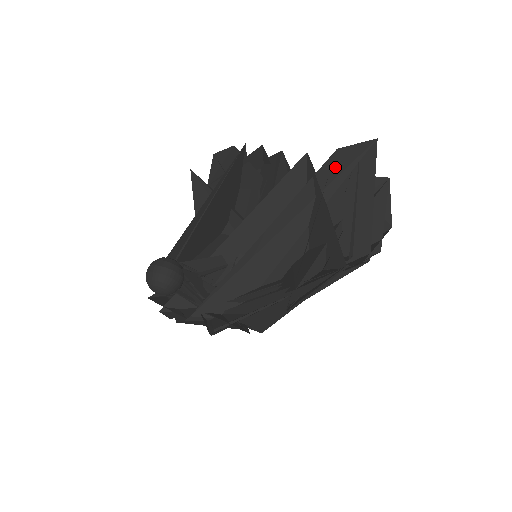
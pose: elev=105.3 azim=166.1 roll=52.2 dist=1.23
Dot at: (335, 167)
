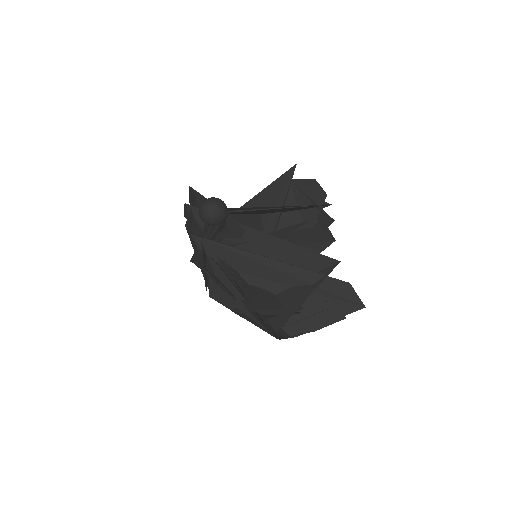
Dot at: (337, 288)
